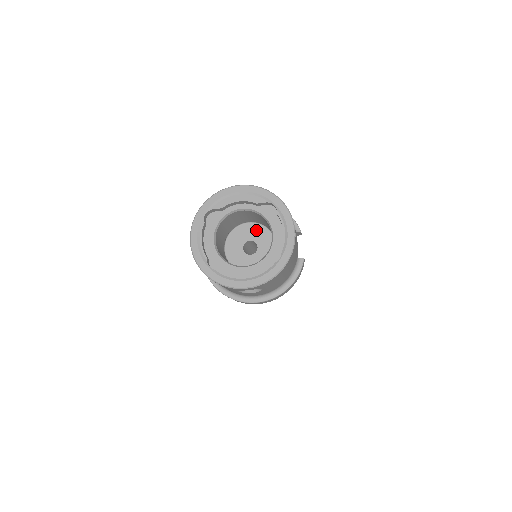
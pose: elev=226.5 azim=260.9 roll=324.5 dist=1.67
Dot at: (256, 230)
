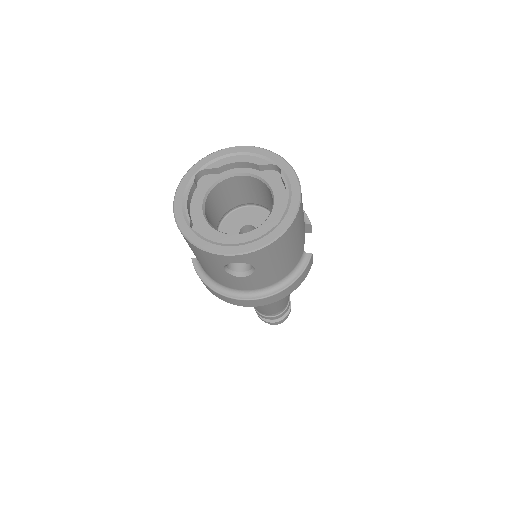
Dot at: (257, 214)
